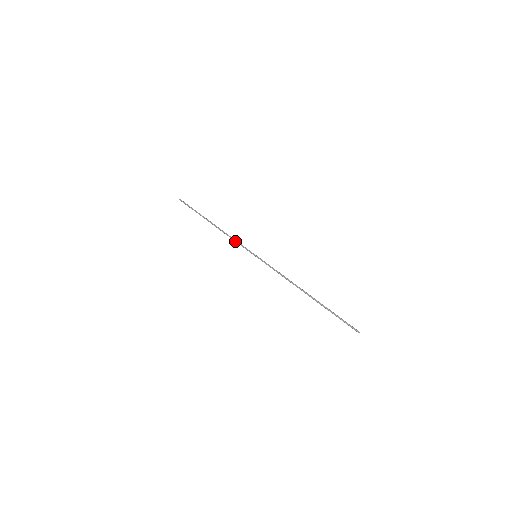
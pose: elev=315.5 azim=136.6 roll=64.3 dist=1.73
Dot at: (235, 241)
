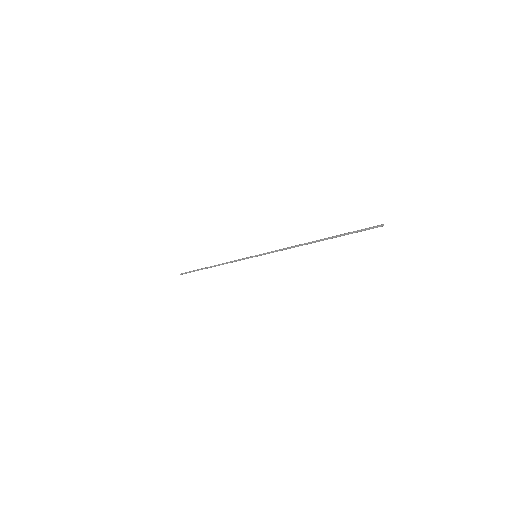
Dot at: occluded
